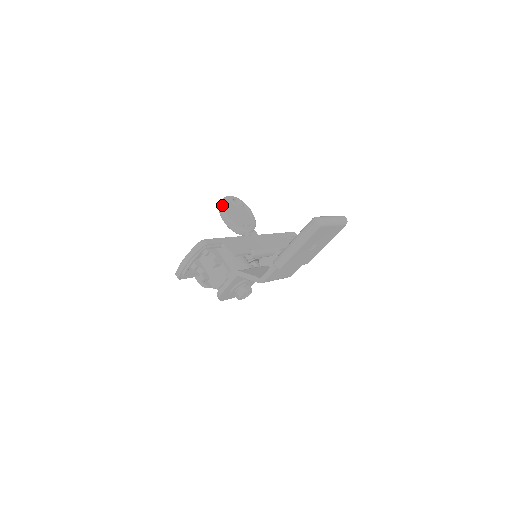
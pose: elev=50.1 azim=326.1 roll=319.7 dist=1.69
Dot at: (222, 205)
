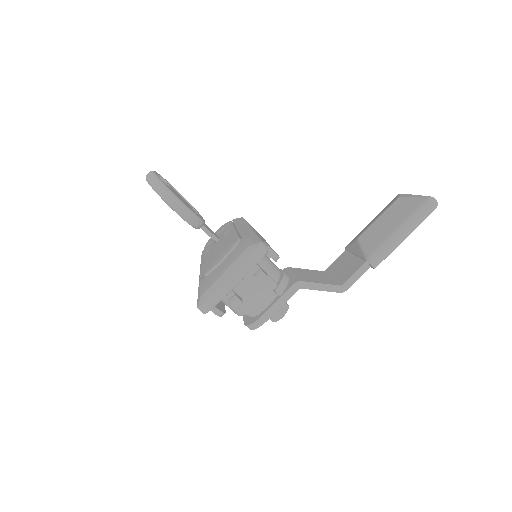
Dot at: (164, 185)
